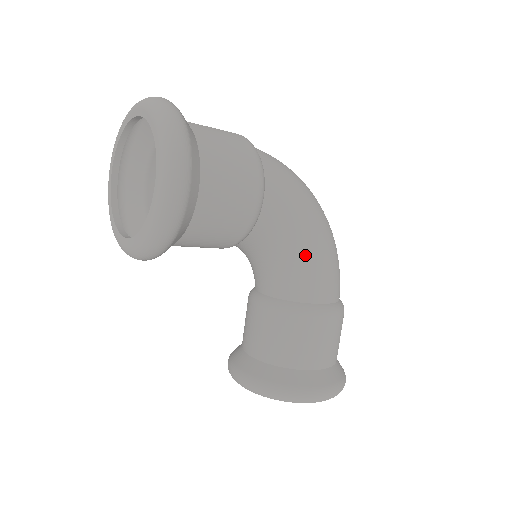
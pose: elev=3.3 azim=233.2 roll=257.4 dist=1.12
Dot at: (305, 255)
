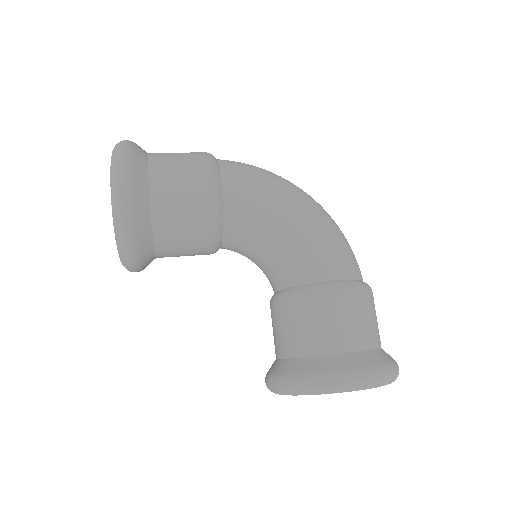
Dot at: (288, 235)
